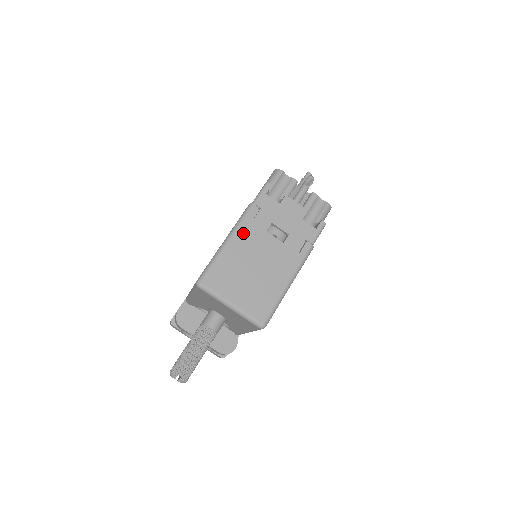
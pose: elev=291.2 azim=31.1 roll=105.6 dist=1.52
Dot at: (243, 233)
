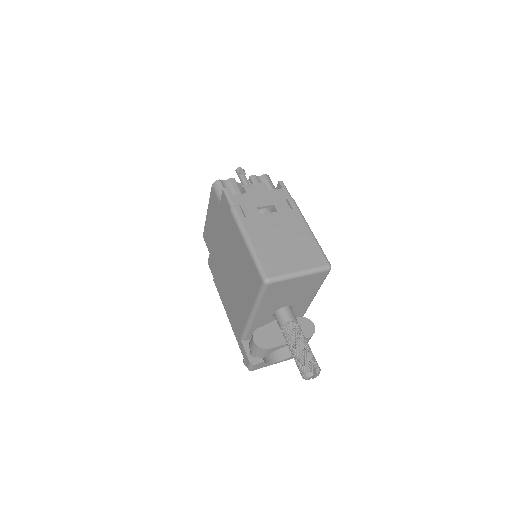
Dot at: (250, 228)
